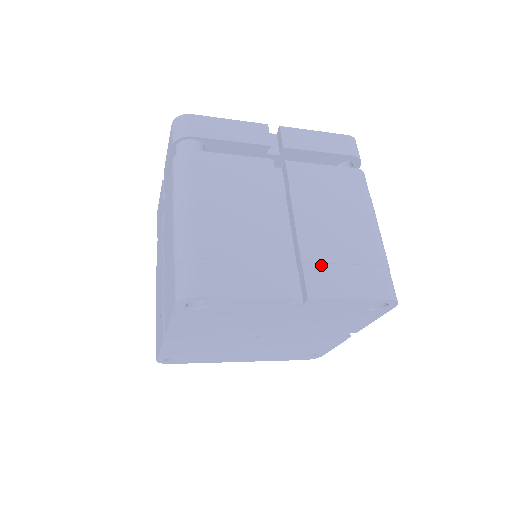
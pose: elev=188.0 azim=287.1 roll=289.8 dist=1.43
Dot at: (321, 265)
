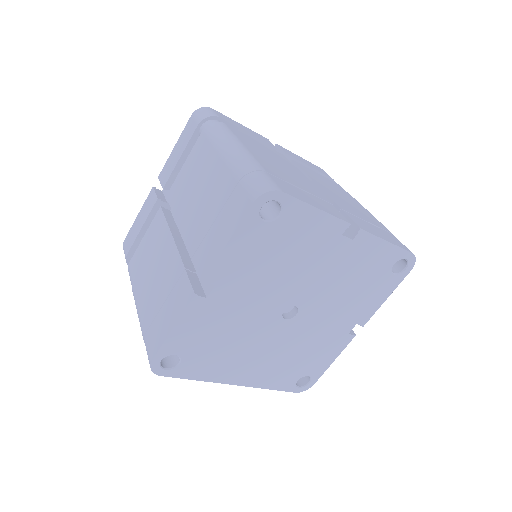
Dot at: (355, 216)
